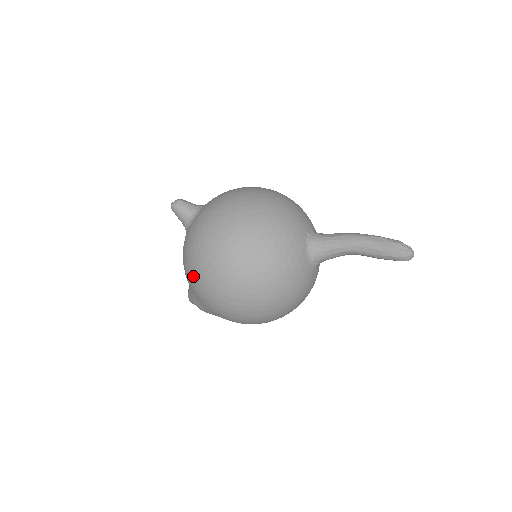
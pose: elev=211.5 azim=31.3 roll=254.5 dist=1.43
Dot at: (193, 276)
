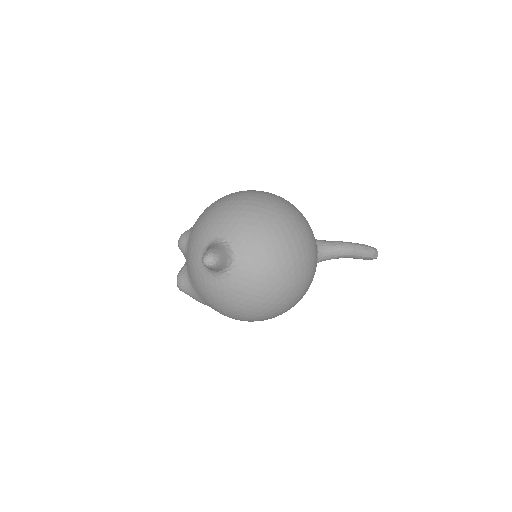
Dot at: (231, 315)
